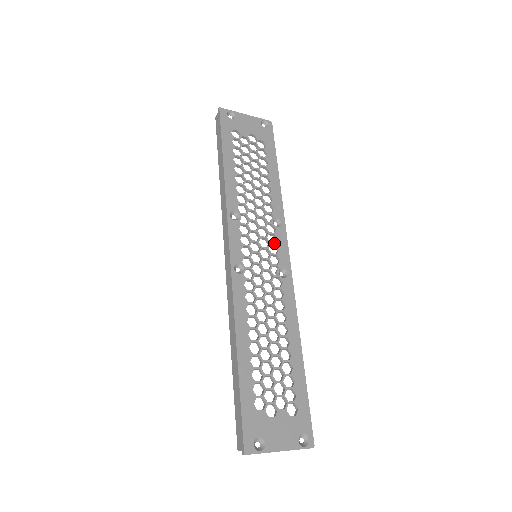
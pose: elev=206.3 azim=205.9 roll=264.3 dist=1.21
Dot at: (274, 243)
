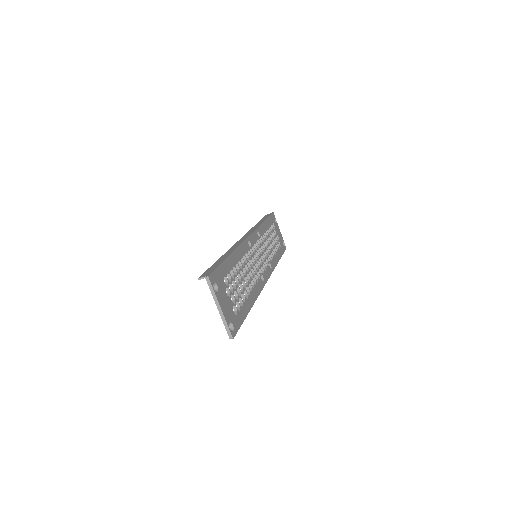
Dot at: occluded
